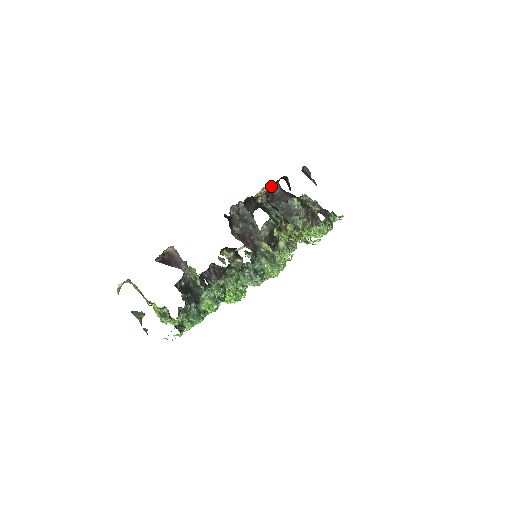
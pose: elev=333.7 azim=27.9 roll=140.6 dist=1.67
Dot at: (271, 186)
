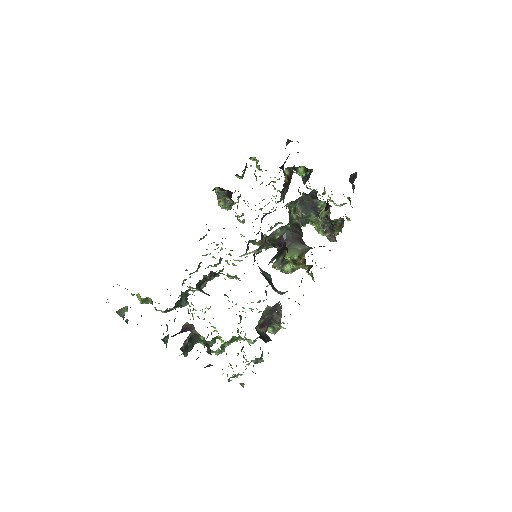
Dot at: occluded
